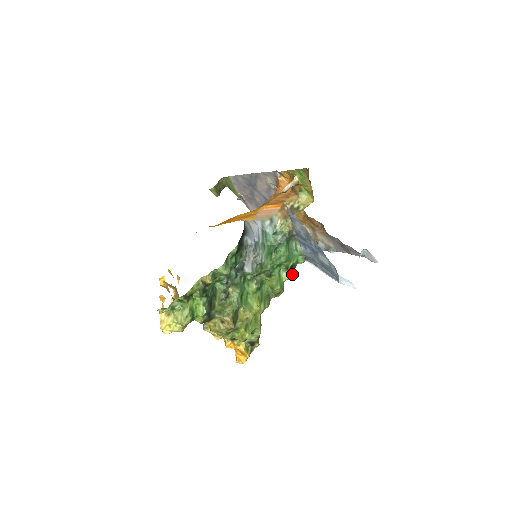
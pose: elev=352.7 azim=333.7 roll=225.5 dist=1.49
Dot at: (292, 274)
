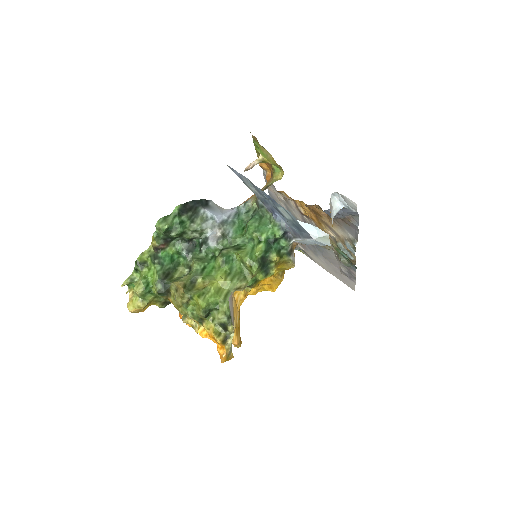
Dot at: (275, 252)
